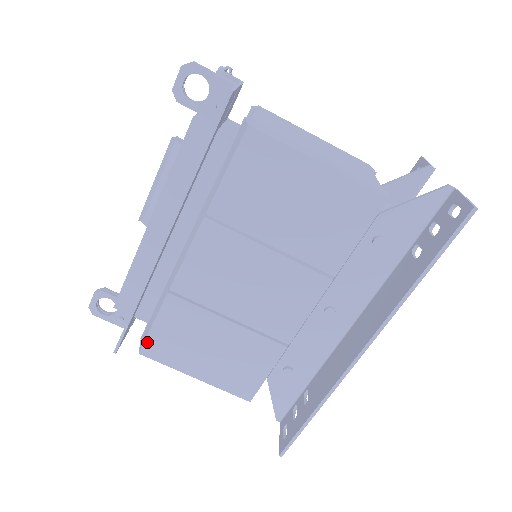
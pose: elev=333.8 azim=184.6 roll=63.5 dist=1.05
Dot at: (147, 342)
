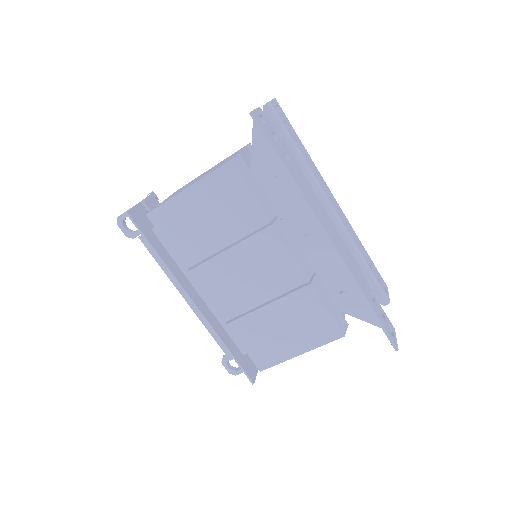
Dot at: (254, 361)
